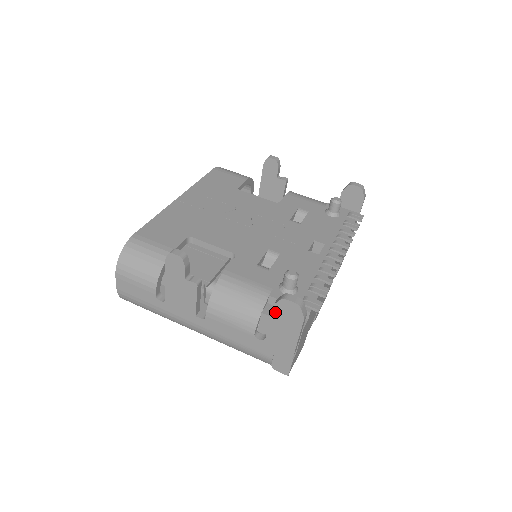
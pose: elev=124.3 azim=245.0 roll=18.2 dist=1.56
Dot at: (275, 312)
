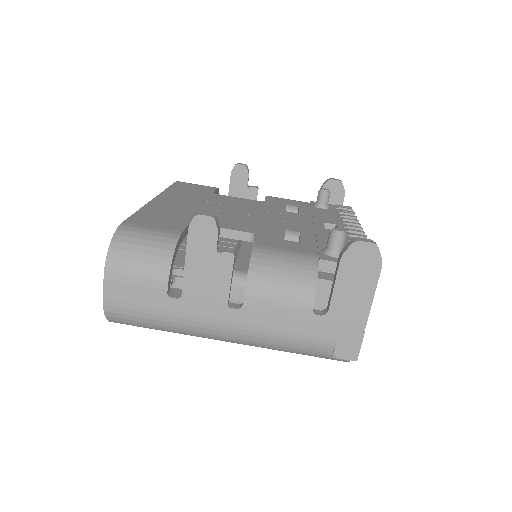
Dot at: (344, 265)
